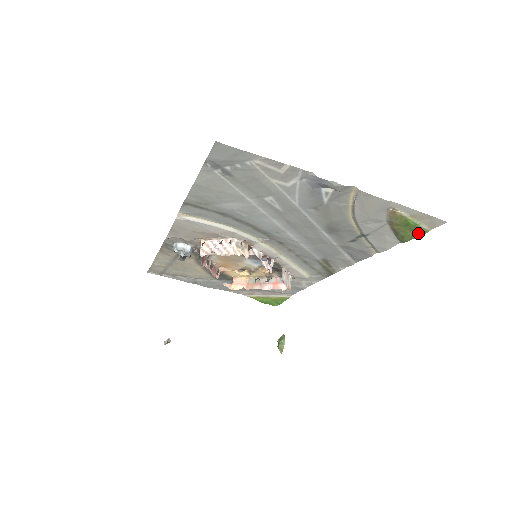
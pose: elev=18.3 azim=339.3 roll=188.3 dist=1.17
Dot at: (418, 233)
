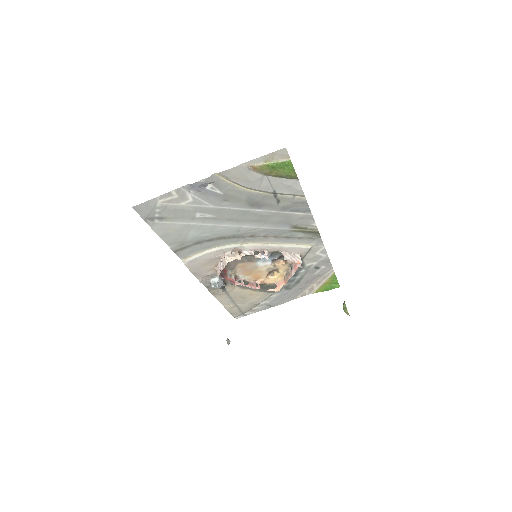
Dot at: (289, 166)
